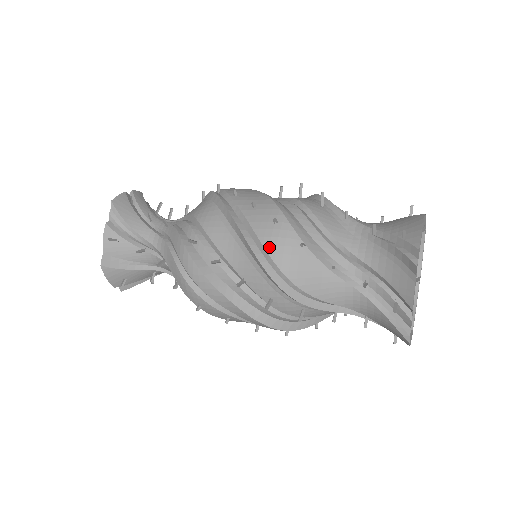
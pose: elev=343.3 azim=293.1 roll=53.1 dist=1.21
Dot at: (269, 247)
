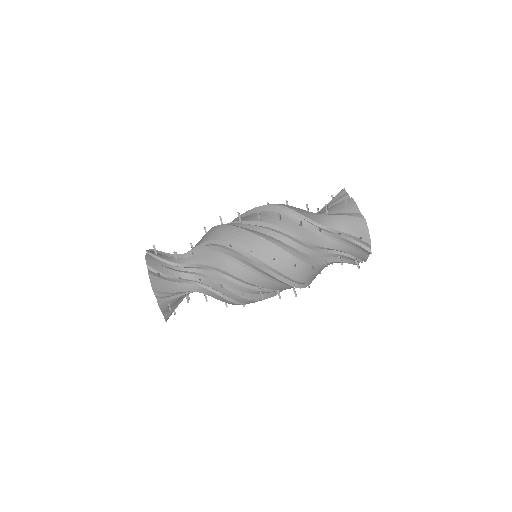
Dot at: (295, 278)
